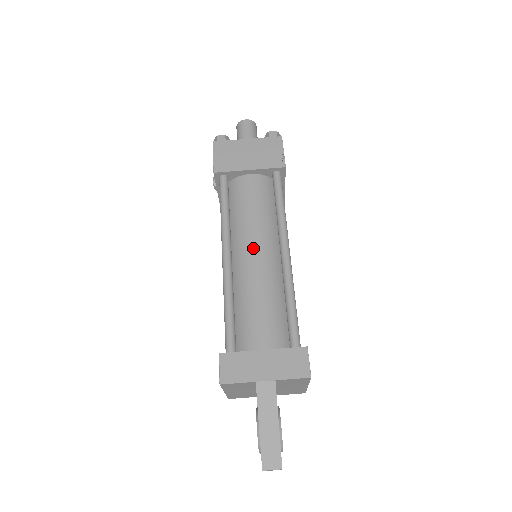
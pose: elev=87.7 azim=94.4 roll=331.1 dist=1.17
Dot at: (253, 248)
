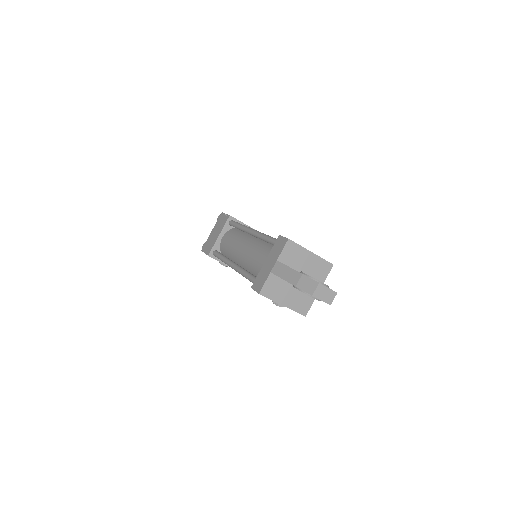
Dot at: (240, 249)
